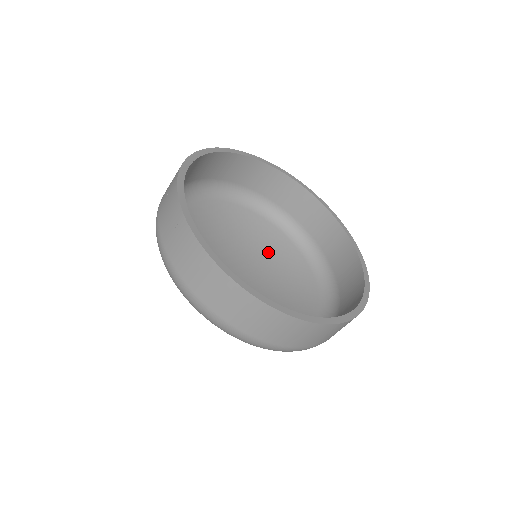
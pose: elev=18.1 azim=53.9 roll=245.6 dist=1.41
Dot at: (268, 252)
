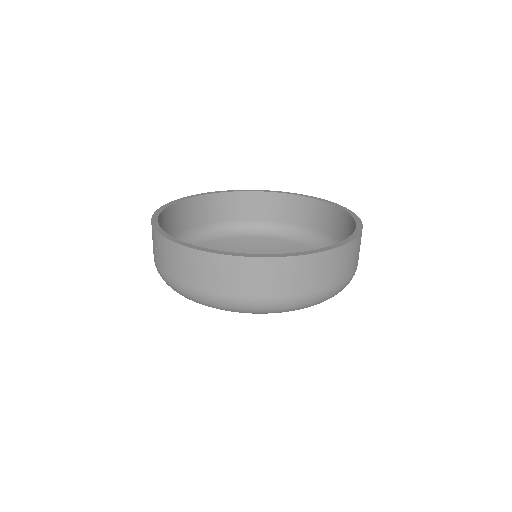
Dot at: occluded
